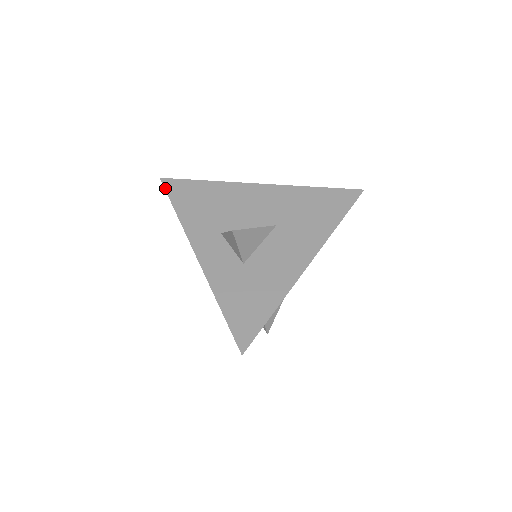
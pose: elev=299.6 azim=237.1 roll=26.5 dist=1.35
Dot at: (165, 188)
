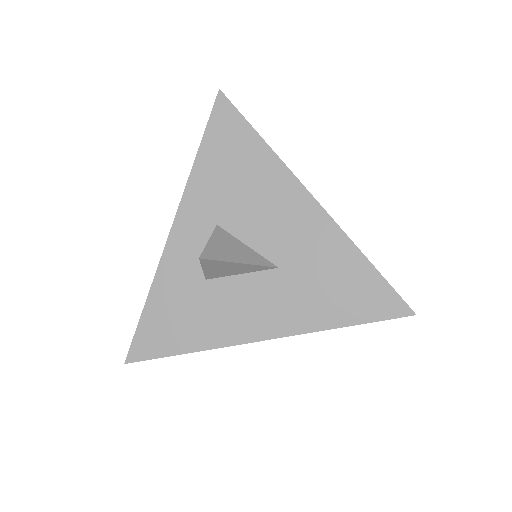
Dot at: (213, 110)
